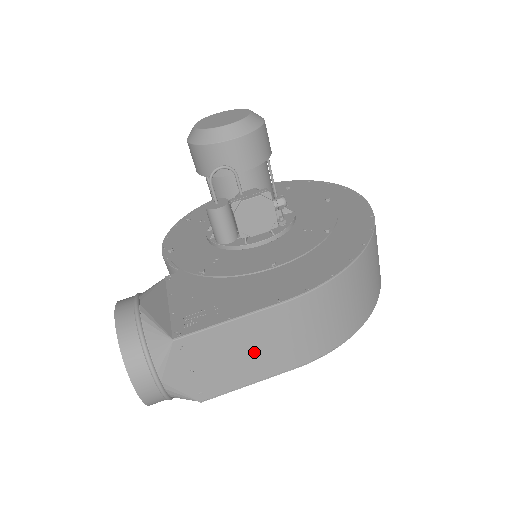
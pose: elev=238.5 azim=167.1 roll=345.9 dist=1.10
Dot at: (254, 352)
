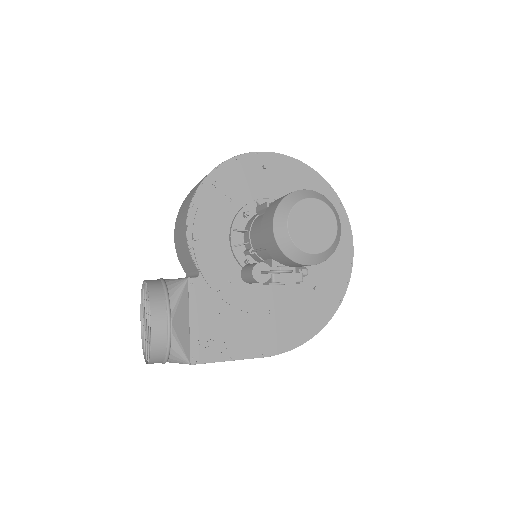
Dot at: occluded
